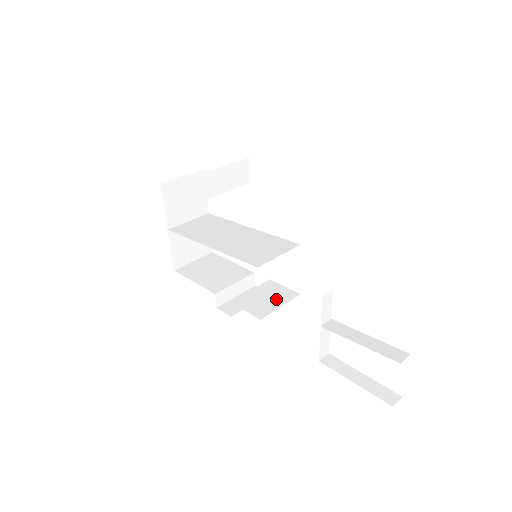
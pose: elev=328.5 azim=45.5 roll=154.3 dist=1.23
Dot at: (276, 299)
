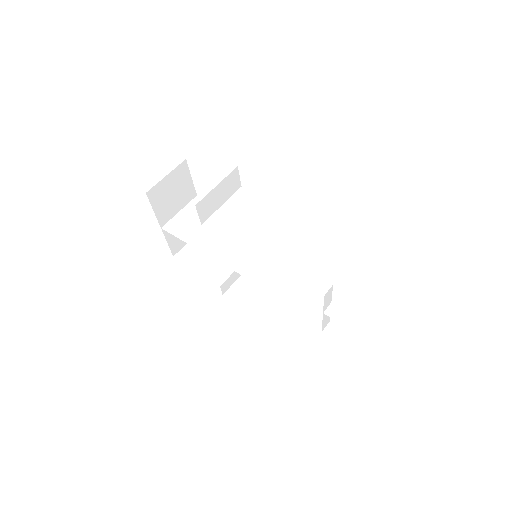
Dot at: (279, 288)
